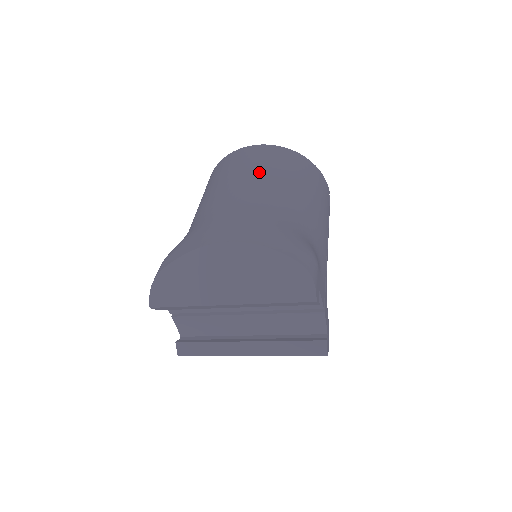
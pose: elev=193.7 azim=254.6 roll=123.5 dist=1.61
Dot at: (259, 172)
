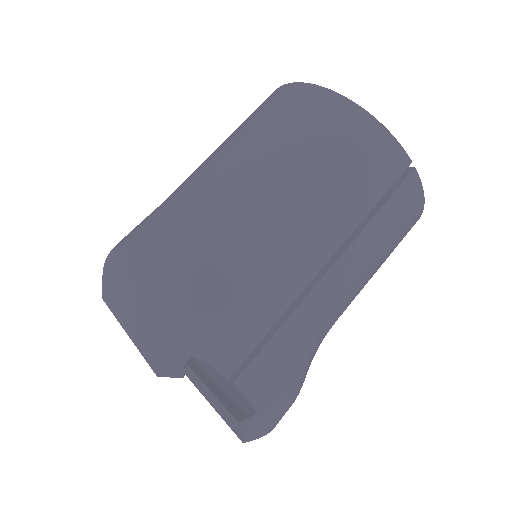
Dot at: (245, 136)
